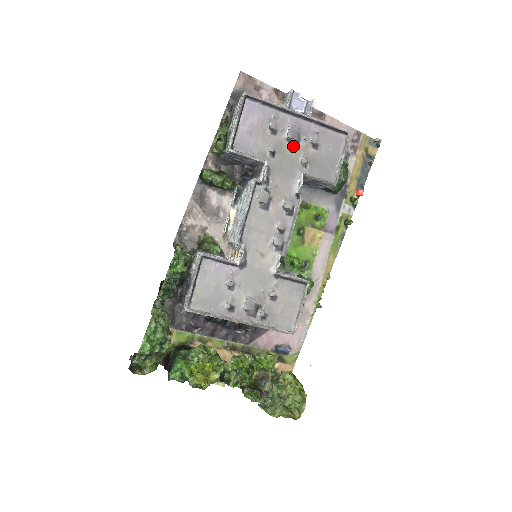
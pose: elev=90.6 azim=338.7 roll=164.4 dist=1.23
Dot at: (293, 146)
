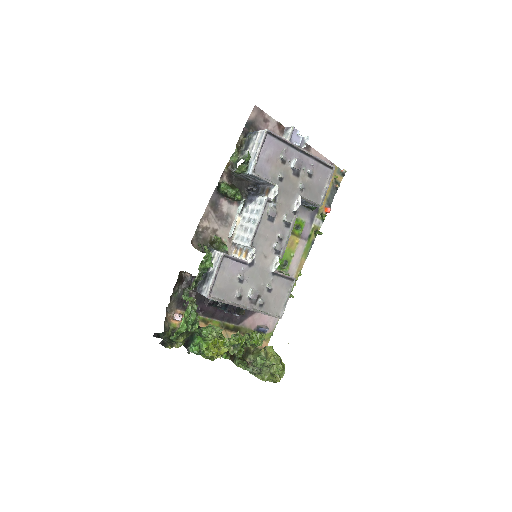
Dot at: (295, 174)
